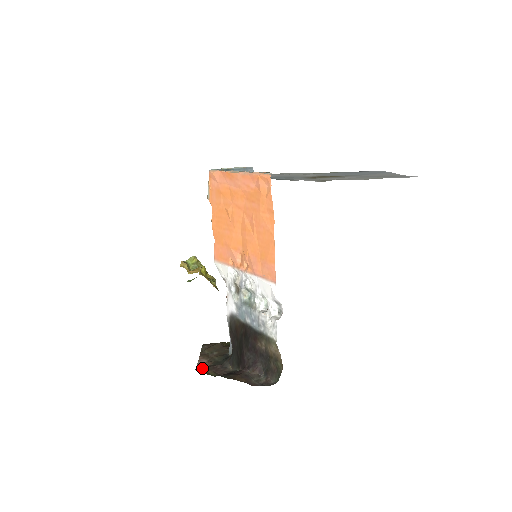
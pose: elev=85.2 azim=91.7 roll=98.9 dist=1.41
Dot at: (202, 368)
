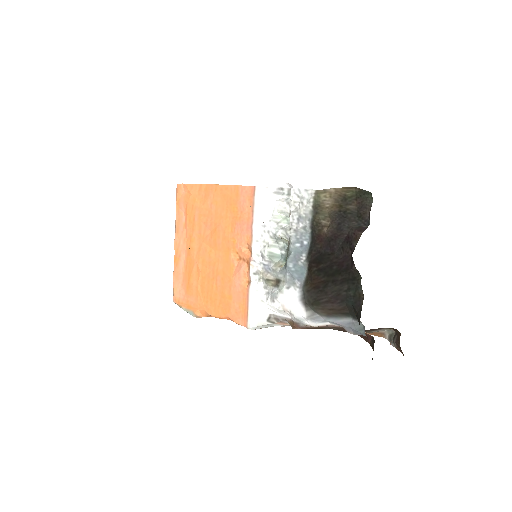
Dot at: occluded
